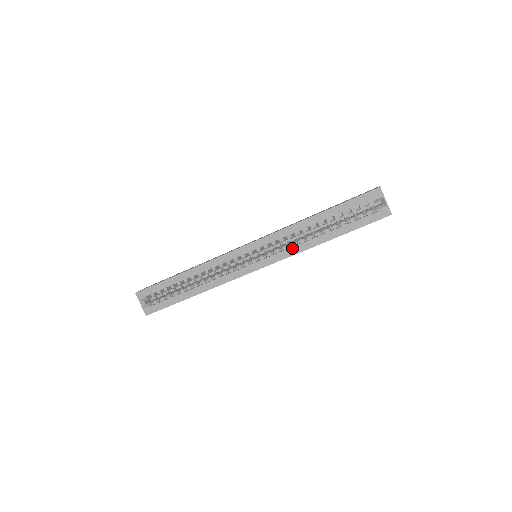
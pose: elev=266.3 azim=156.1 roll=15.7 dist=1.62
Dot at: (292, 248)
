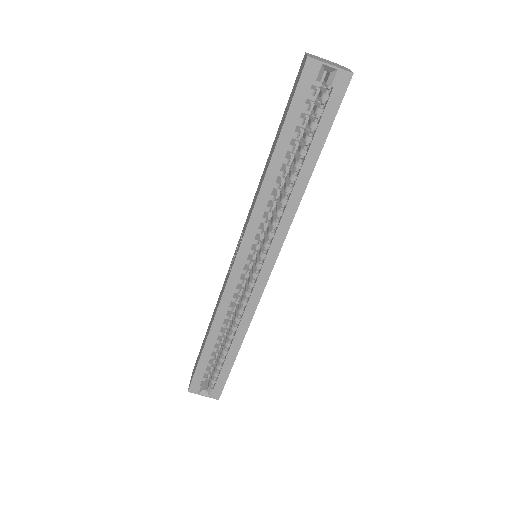
Dot at: (282, 218)
